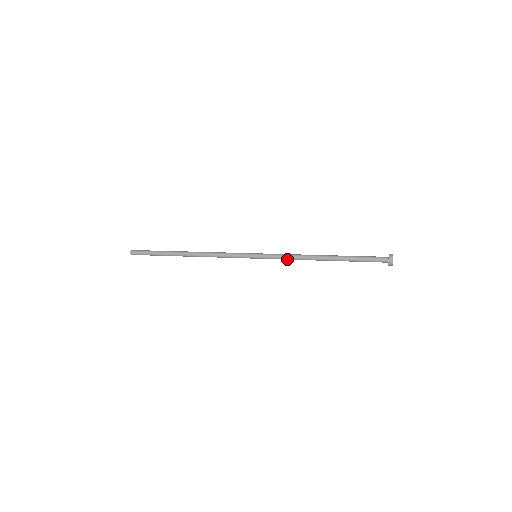
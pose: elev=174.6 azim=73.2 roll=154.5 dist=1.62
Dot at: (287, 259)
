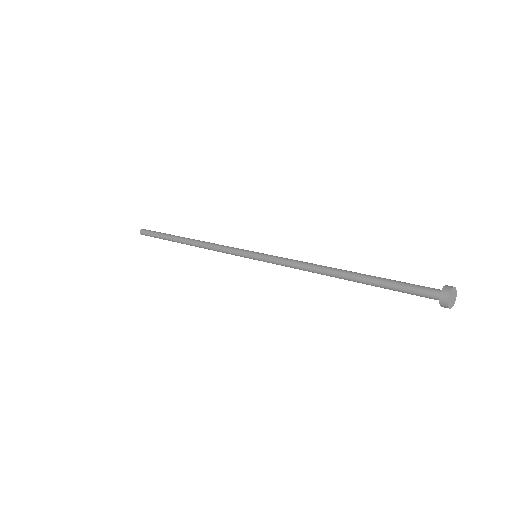
Dot at: (290, 266)
